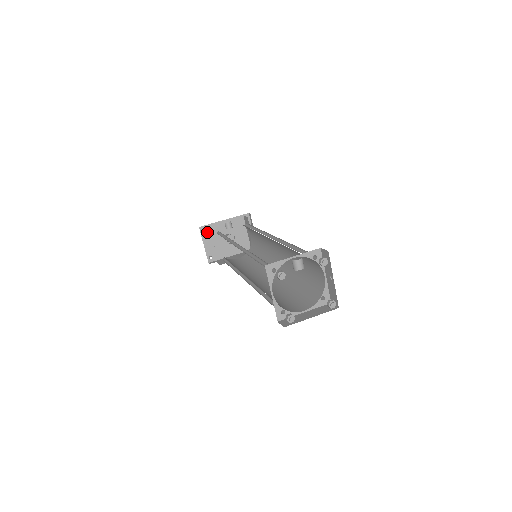
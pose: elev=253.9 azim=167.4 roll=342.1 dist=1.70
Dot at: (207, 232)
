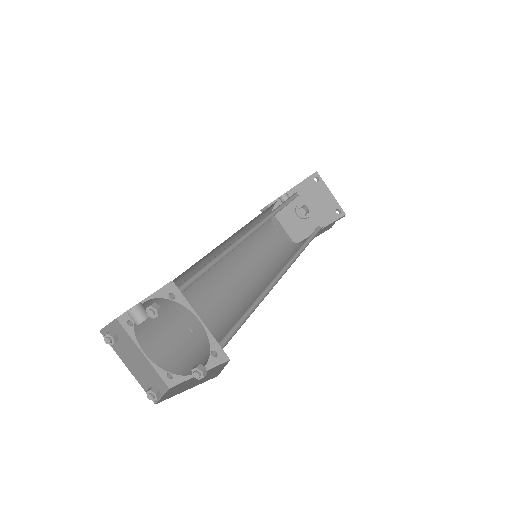
Dot at: occluded
